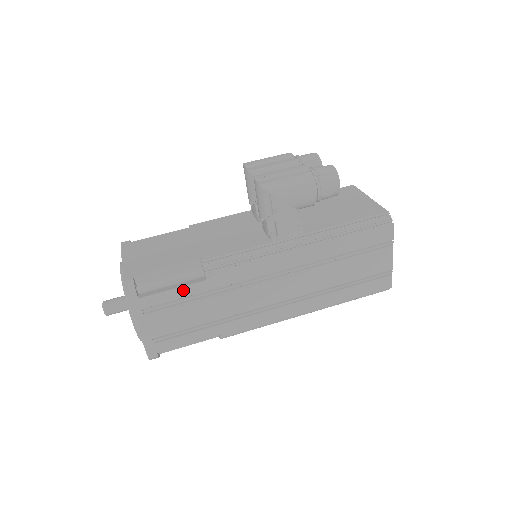
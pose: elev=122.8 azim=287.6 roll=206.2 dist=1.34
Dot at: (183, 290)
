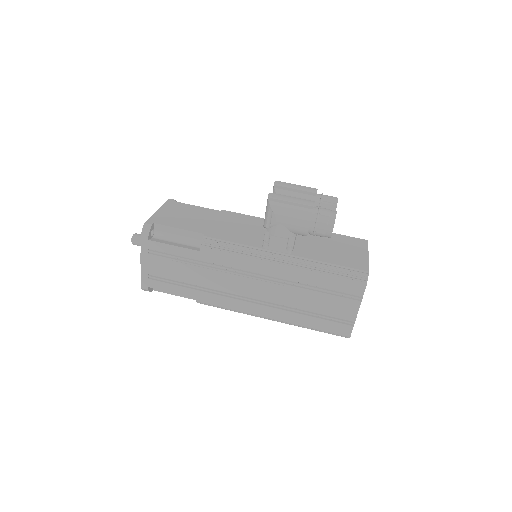
Dot at: (181, 250)
